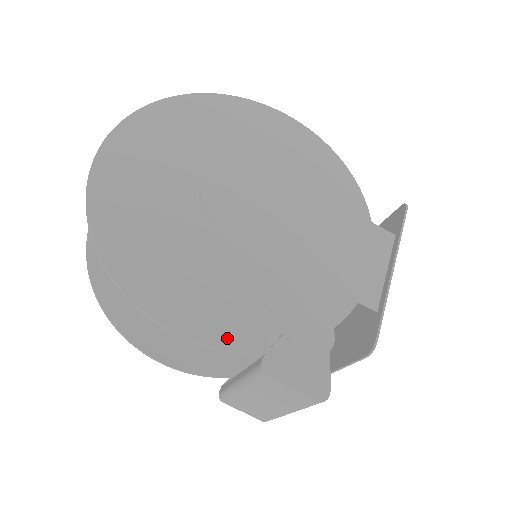
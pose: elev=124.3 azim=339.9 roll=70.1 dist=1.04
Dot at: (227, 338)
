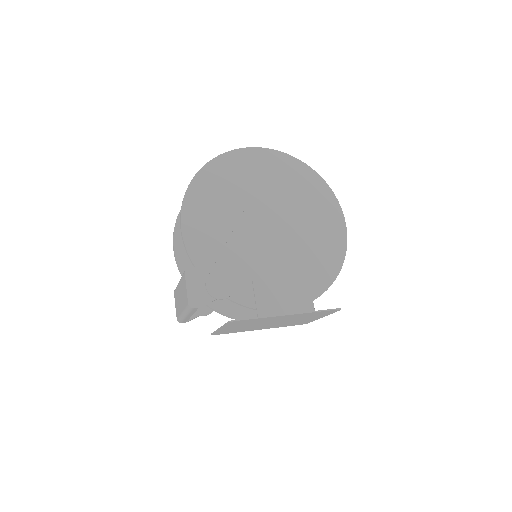
Dot at: (193, 250)
